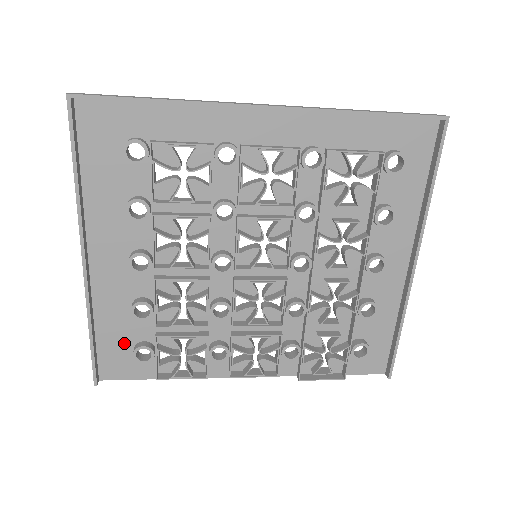
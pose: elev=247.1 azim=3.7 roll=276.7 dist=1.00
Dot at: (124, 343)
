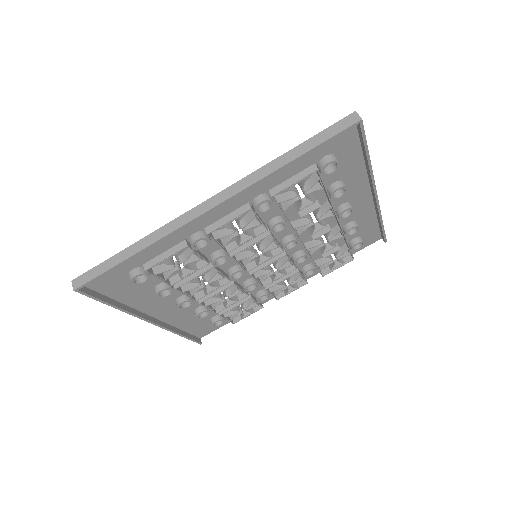
Dot at: (202, 323)
